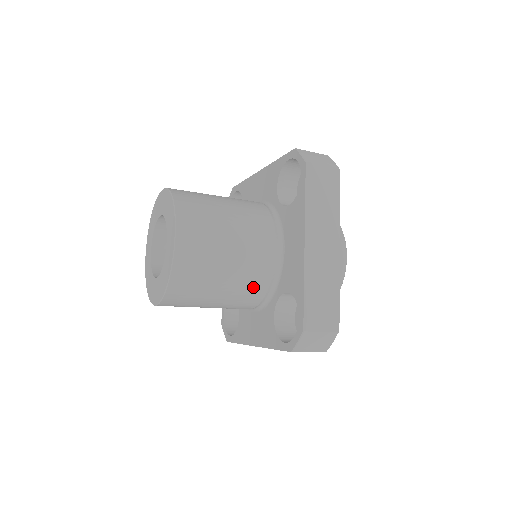
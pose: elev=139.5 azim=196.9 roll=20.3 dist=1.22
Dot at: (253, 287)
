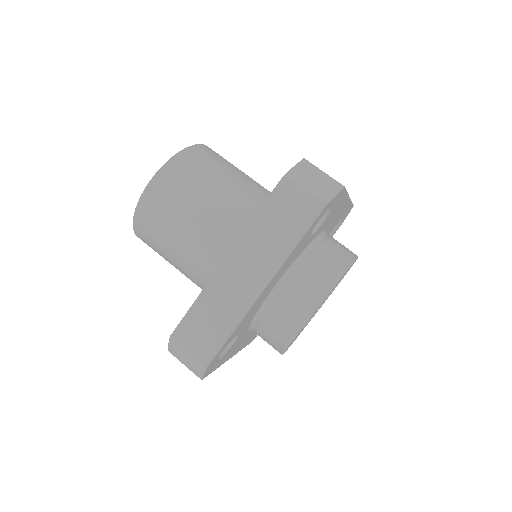
Dot at: (199, 274)
